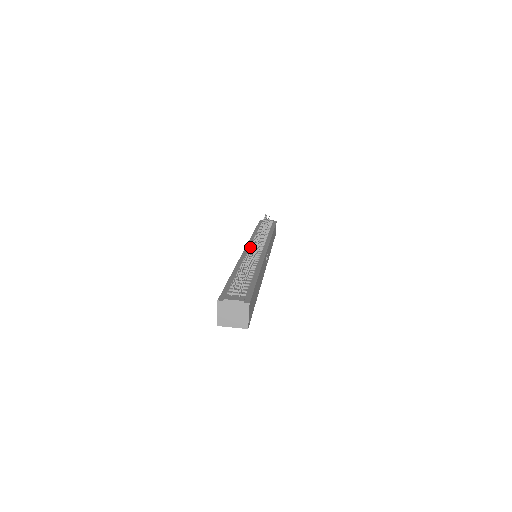
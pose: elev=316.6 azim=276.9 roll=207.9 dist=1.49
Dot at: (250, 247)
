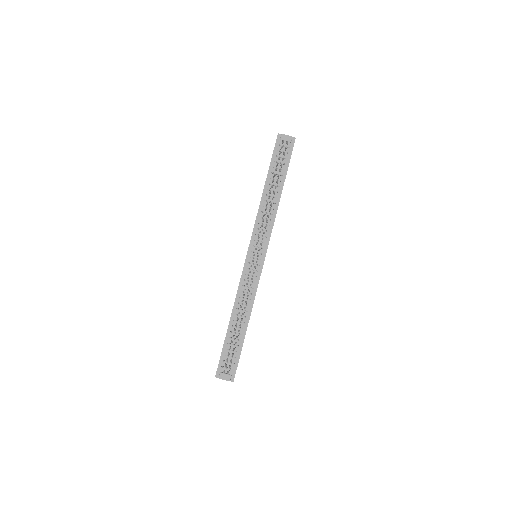
Dot at: (246, 283)
